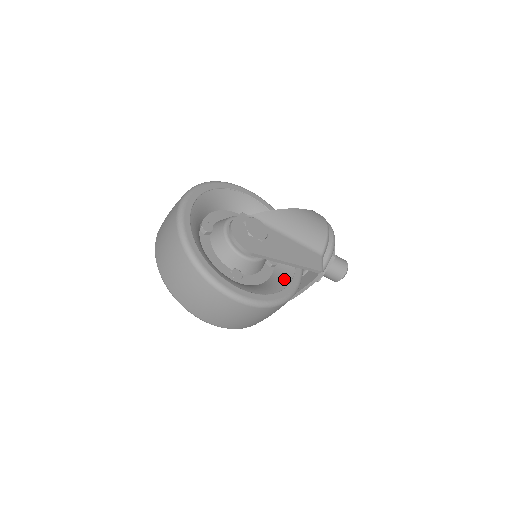
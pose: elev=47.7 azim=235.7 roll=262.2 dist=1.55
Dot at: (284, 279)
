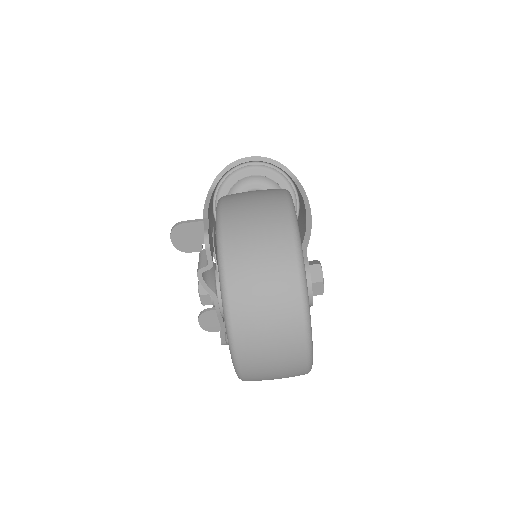
Dot at: occluded
